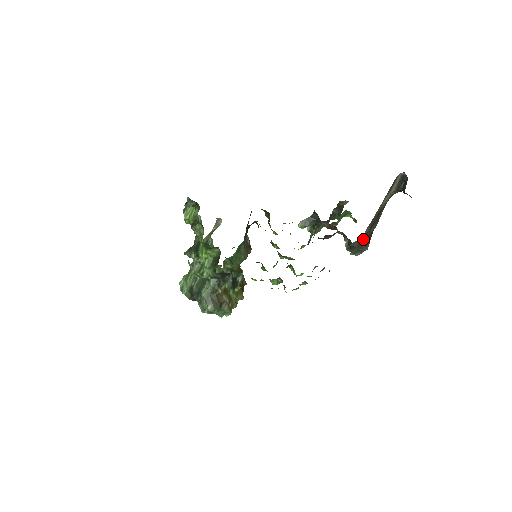
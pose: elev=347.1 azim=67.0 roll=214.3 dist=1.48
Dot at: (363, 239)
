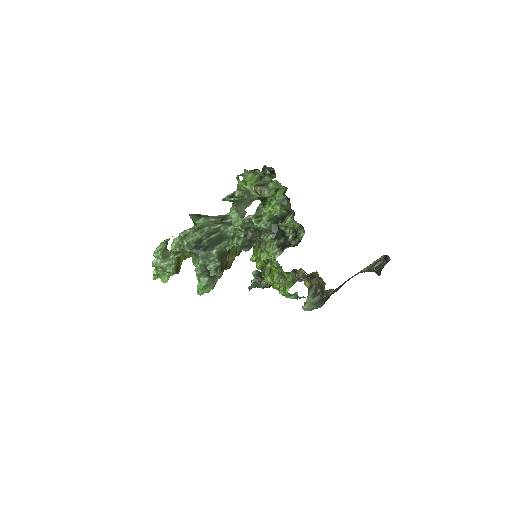
Dot at: (331, 293)
